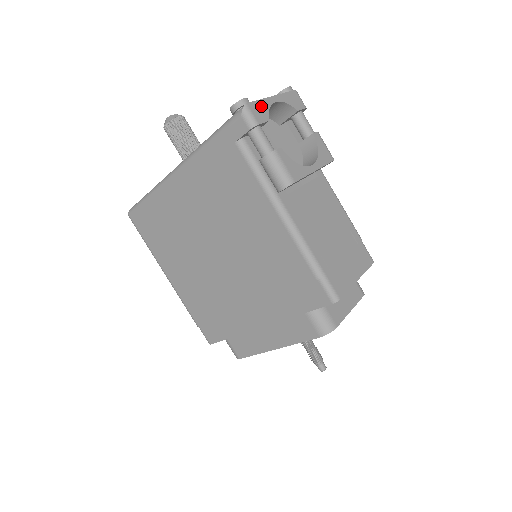
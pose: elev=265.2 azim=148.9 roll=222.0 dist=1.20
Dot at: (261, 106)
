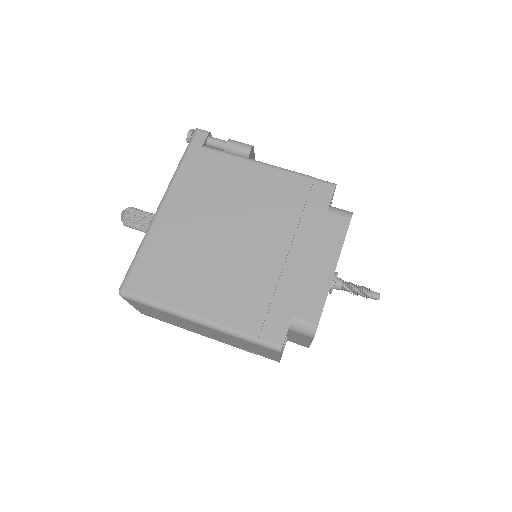
Dot at: occluded
